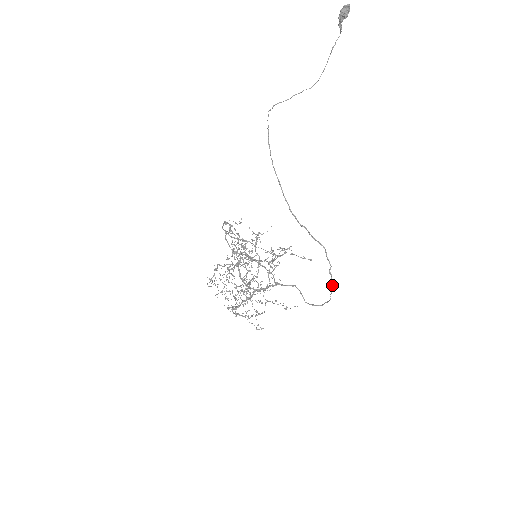
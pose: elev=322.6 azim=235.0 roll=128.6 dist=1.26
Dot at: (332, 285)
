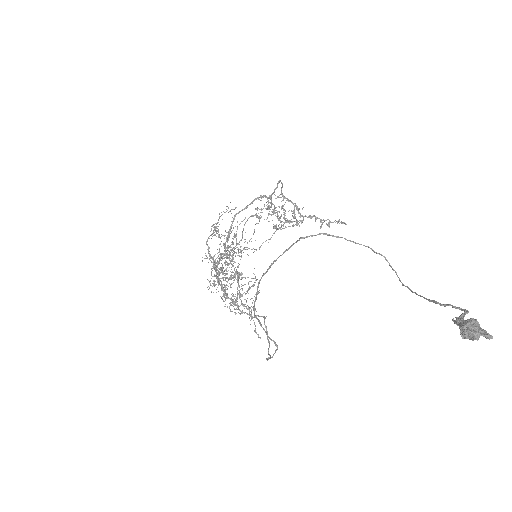
Dot at: occluded
